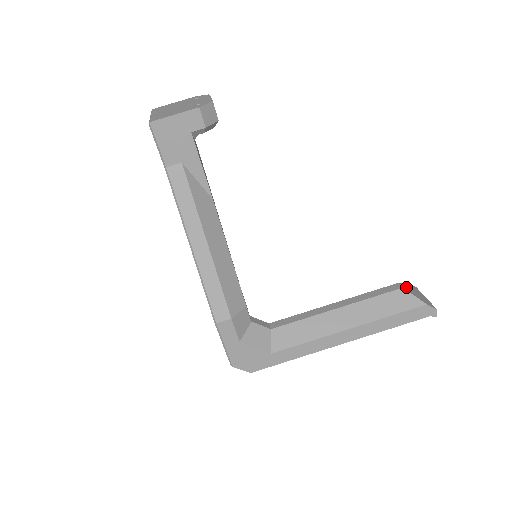
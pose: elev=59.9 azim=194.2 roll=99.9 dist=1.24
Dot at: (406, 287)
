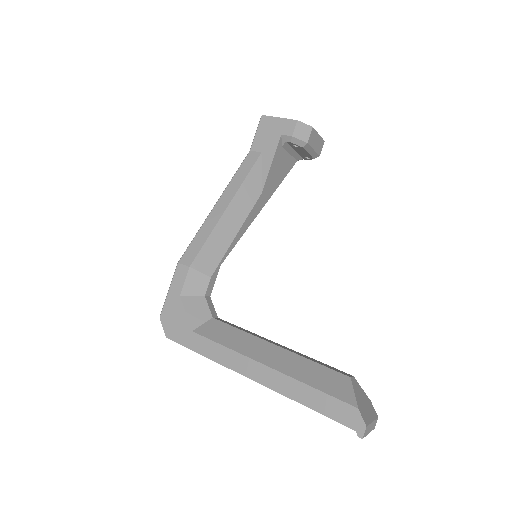
Dot at: (358, 387)
